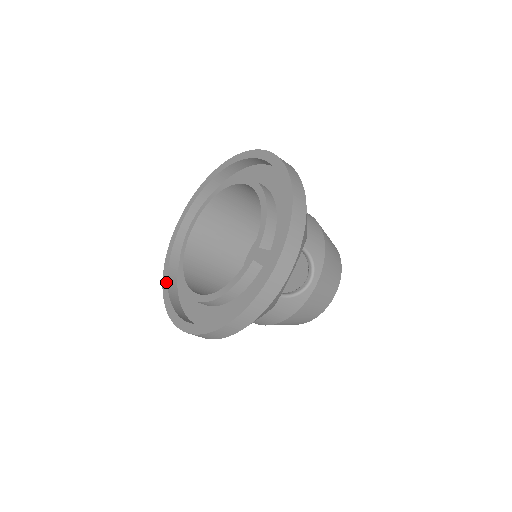
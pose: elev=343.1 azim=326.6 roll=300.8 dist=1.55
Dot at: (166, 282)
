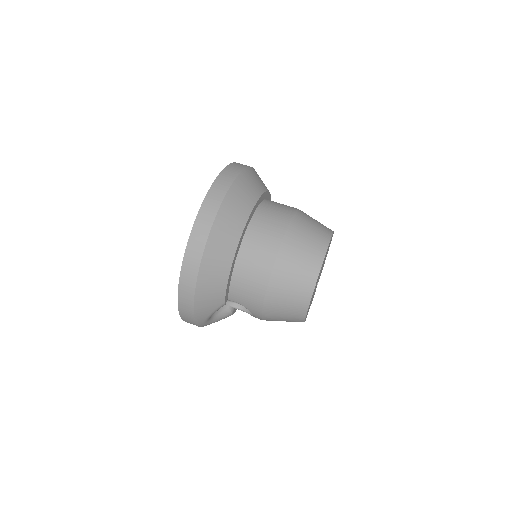
Dot at: occluded
